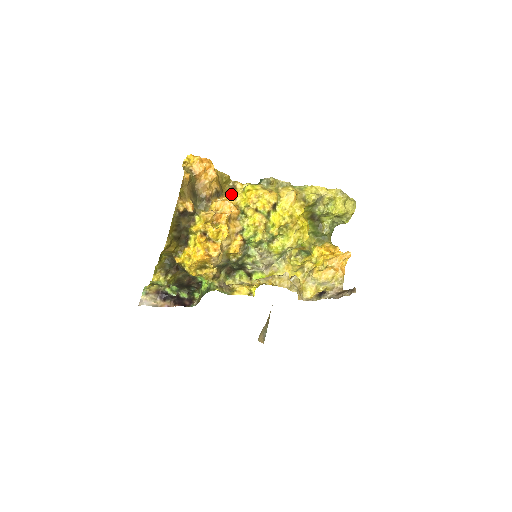
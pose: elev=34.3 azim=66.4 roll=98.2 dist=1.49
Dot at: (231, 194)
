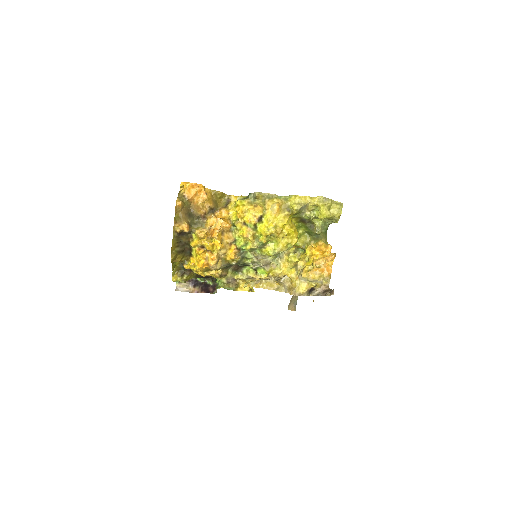
Dot at: (225, 208)
